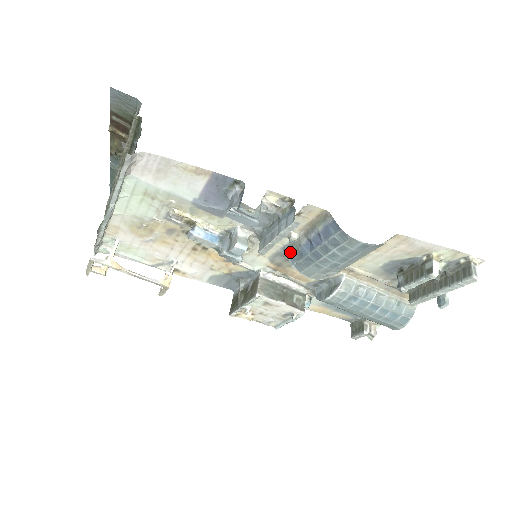
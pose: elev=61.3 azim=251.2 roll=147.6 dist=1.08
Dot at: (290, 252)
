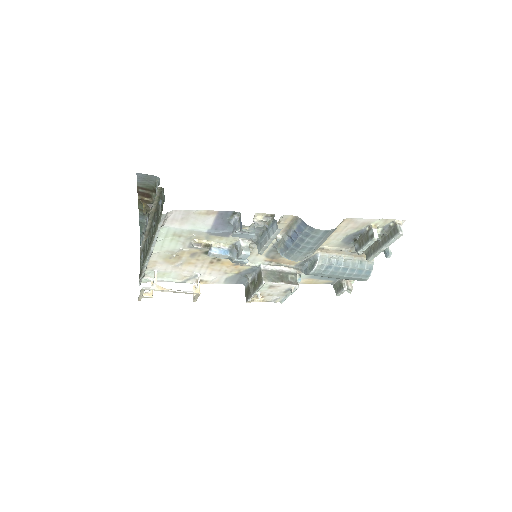
Dot at: (279, 247)
